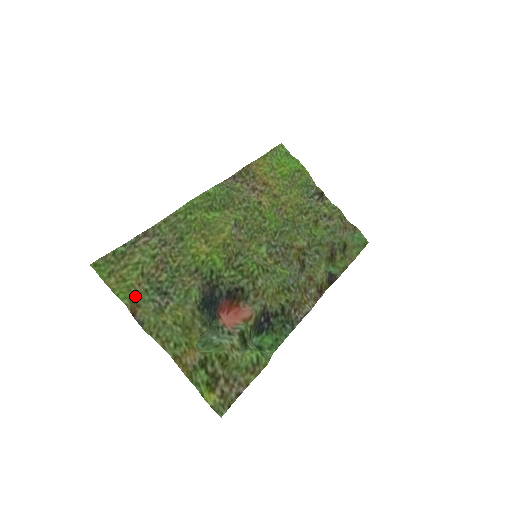
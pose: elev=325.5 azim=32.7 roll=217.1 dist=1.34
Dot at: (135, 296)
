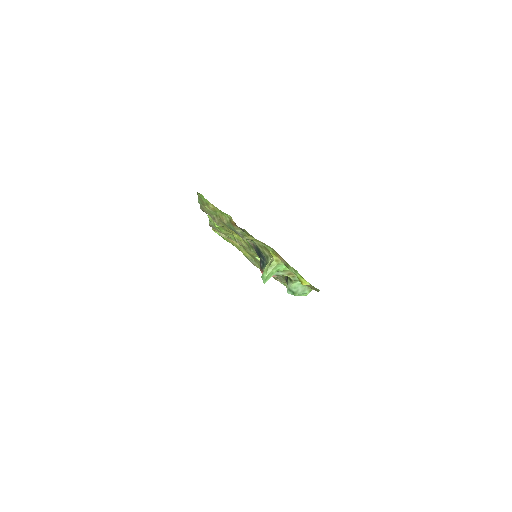
Dot at: (228, 220)
